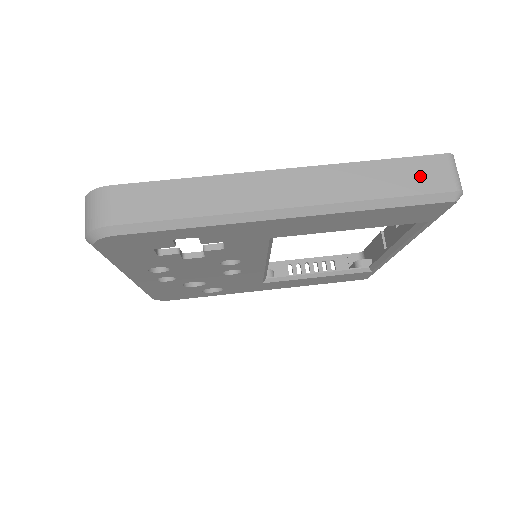
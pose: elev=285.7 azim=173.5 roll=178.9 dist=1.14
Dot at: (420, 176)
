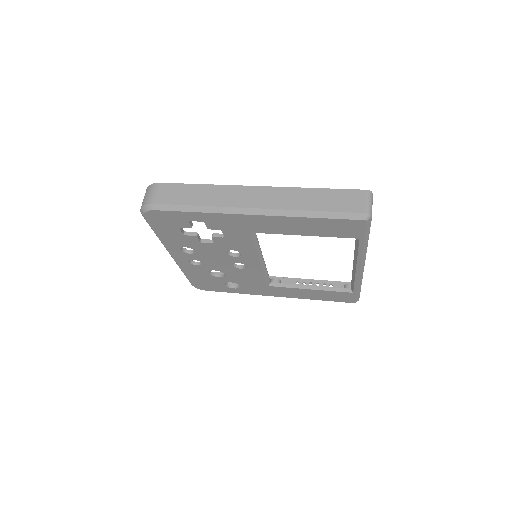
Dot at: (343, 201)
